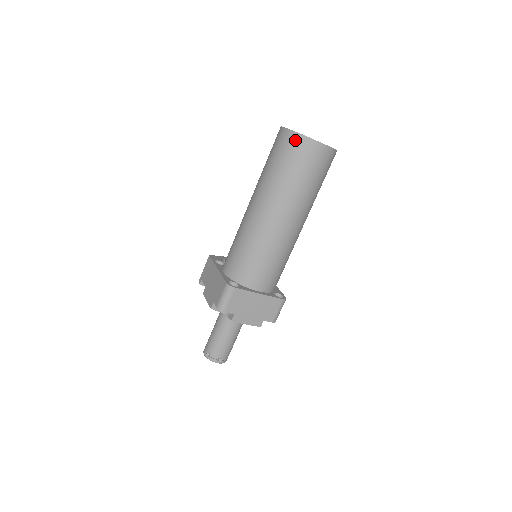
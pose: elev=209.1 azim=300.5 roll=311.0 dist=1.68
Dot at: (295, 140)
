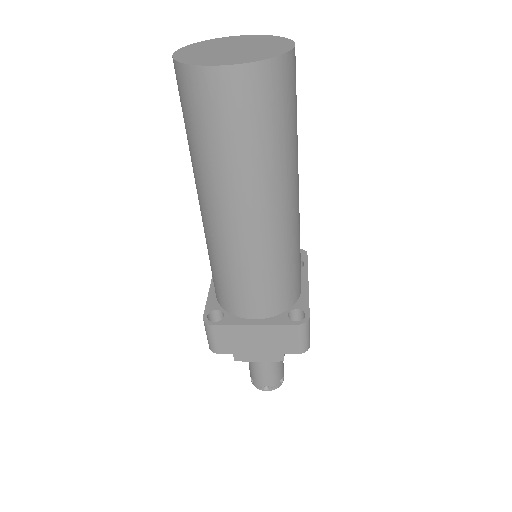
Dot at: (182, 78)
